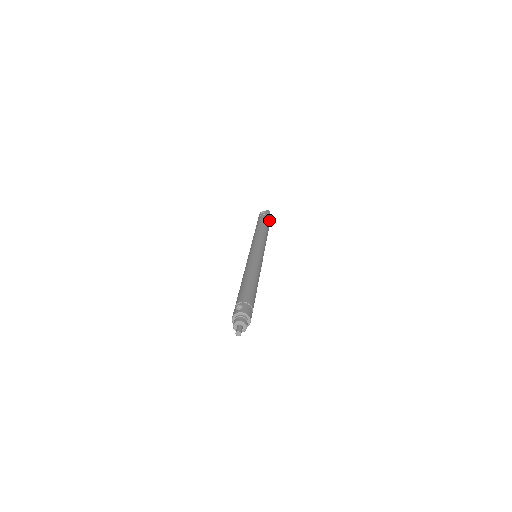
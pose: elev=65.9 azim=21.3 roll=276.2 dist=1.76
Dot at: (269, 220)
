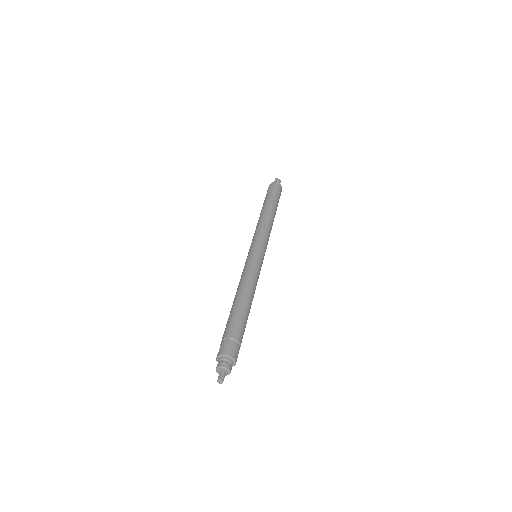
Dot at: (274, 193)
